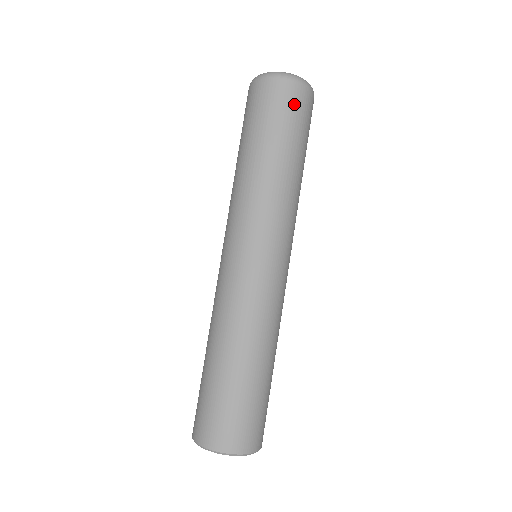
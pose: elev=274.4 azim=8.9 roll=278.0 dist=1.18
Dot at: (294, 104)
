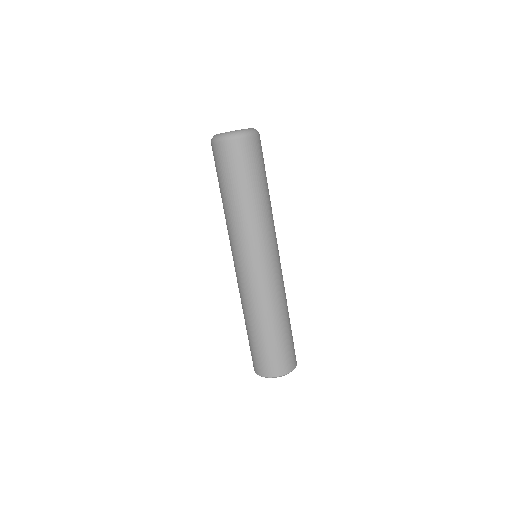
Dot at: (228, 158)
